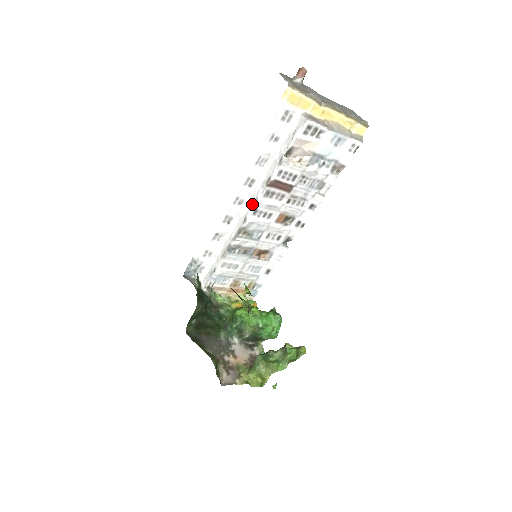
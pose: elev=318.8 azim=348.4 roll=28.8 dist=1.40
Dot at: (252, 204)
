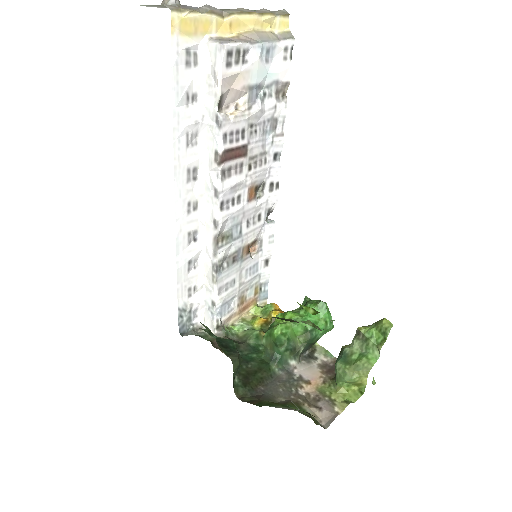
Dot at: (212, 199)
